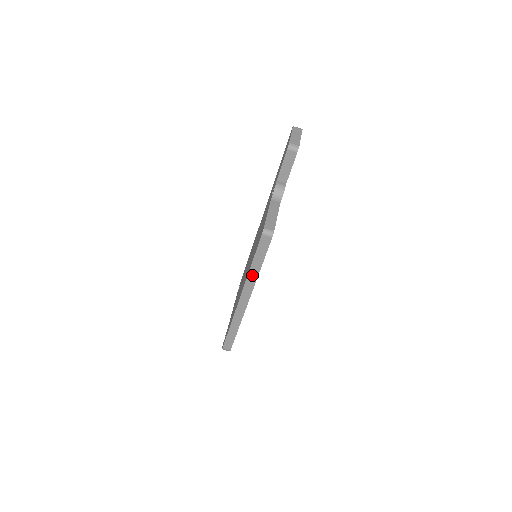
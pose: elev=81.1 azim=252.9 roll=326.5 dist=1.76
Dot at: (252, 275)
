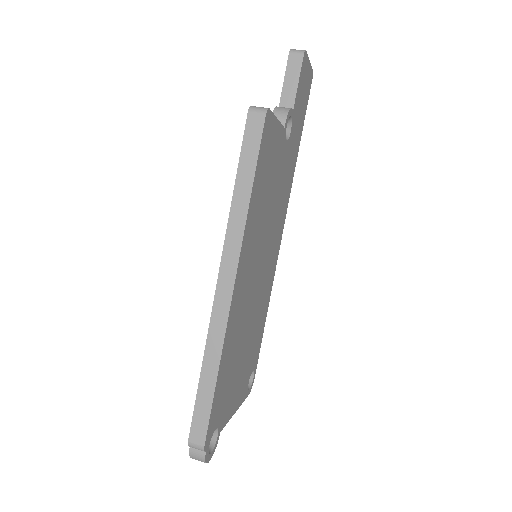
Dot at: (237, 214)
